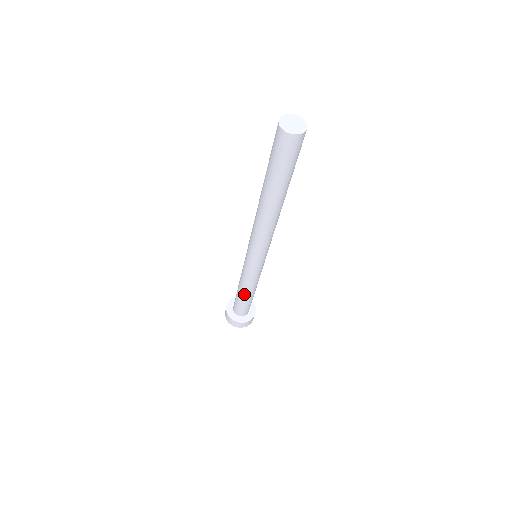
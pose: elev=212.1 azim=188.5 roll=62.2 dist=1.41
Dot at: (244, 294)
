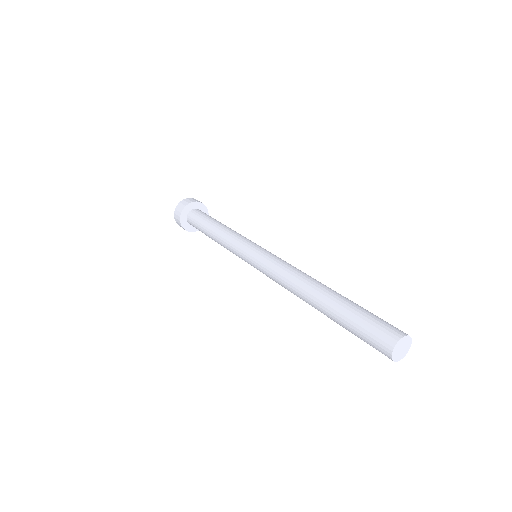
Dot at: occluded
